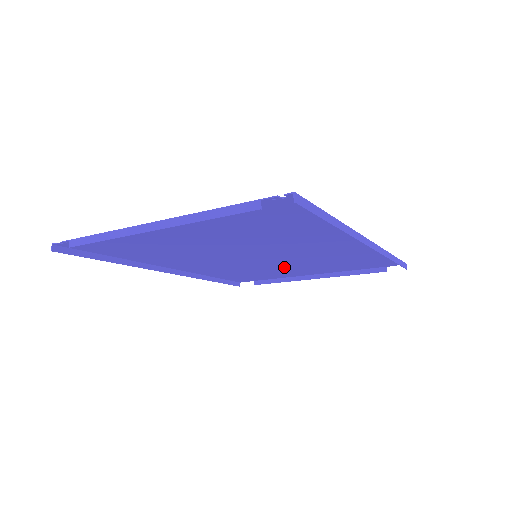
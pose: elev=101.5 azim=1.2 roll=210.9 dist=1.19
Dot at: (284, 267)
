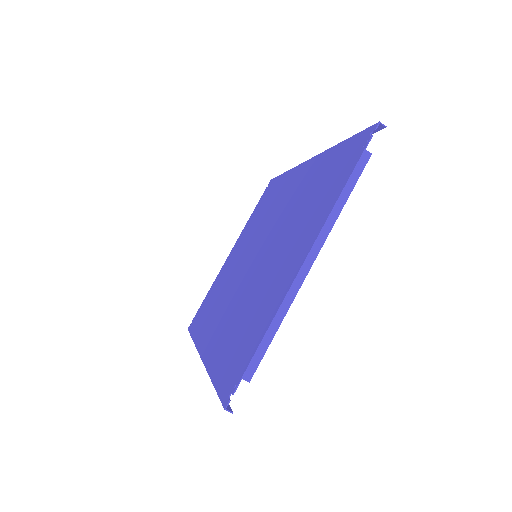
Dot at: (237, 260)
